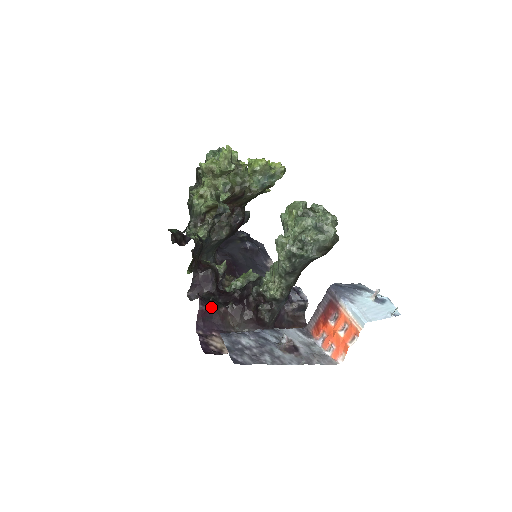
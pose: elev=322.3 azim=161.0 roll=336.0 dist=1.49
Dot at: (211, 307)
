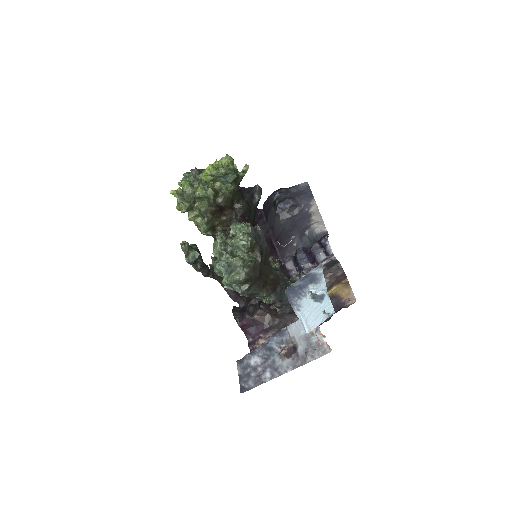
Dot at: (246, 318)
